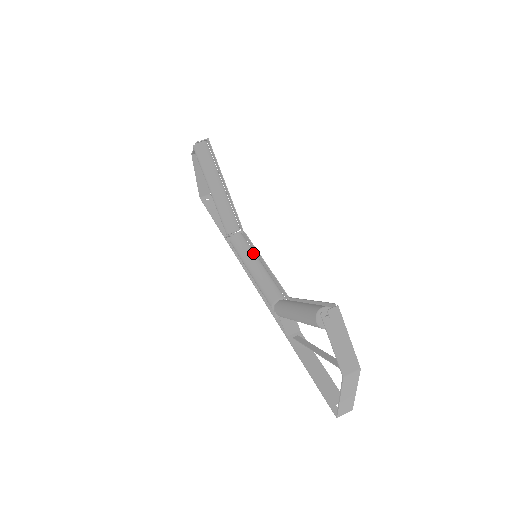
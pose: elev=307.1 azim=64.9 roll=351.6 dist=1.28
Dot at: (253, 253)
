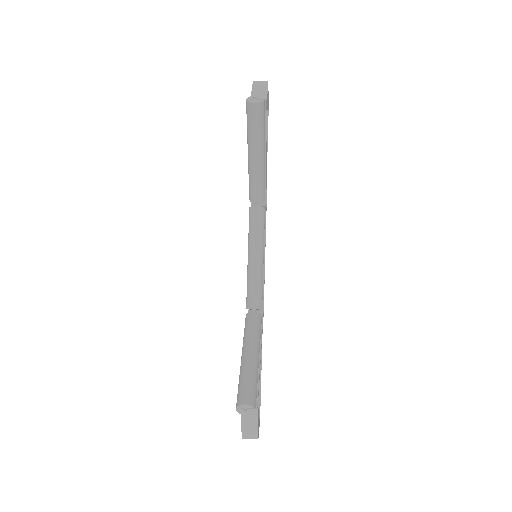
Dot at: (260, 242)
